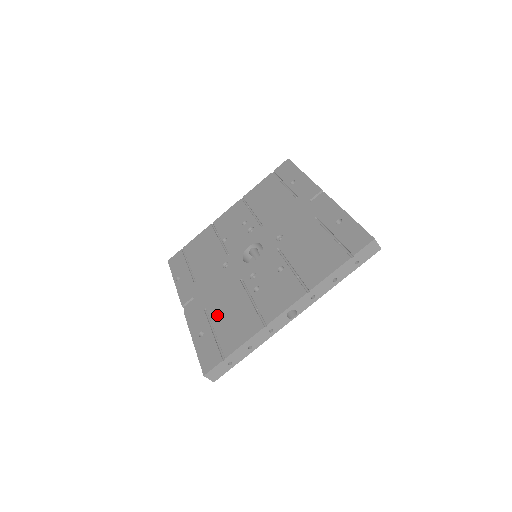
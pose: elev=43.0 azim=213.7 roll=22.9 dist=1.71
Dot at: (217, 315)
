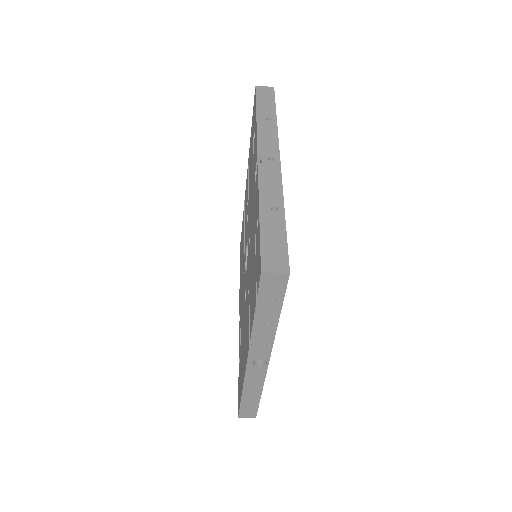
Dot at: occluded
